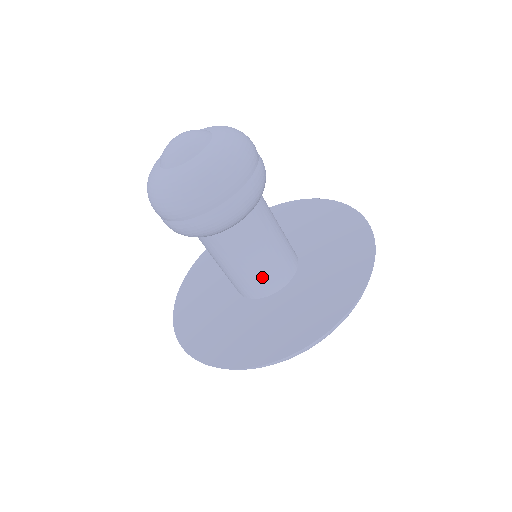
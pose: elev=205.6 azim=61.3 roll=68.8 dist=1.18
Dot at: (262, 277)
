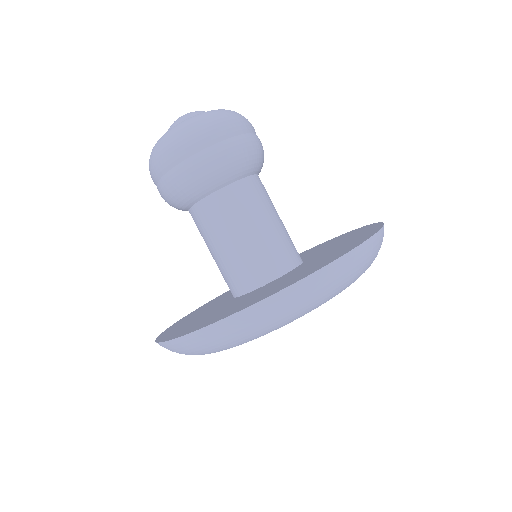
Dot at: (226, 271)
